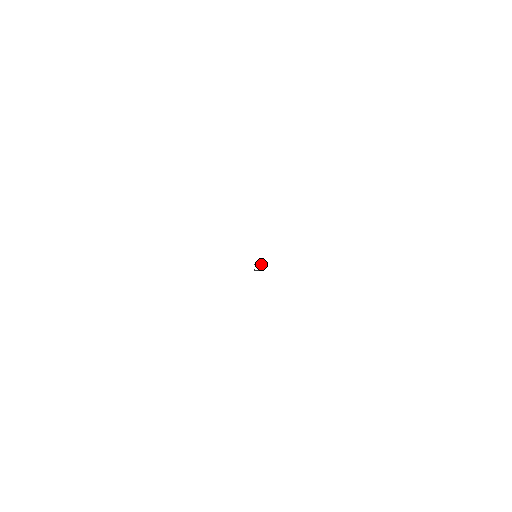
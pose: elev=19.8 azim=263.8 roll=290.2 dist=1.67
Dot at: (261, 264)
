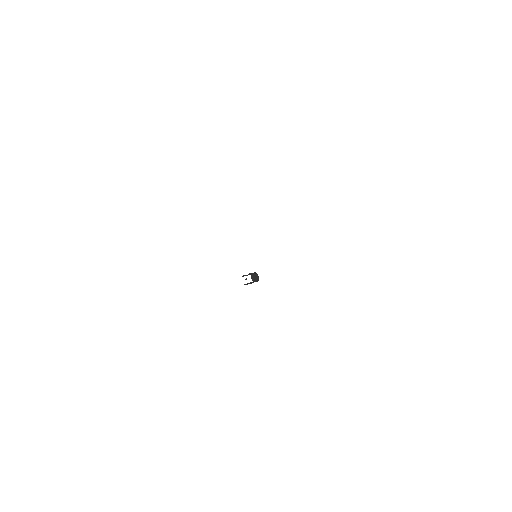
Dot at: (254, 272)
